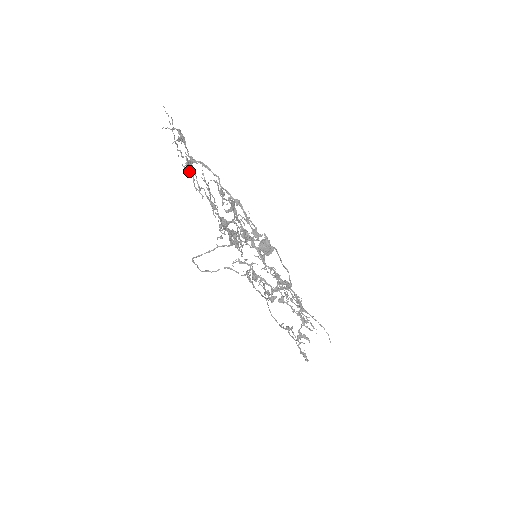
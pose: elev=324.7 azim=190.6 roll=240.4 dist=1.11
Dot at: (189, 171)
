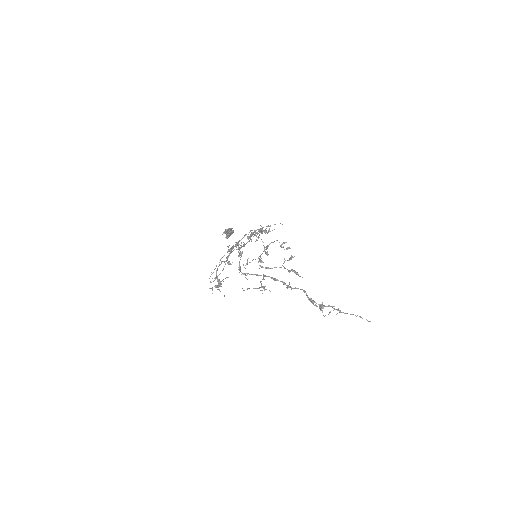
Dot at: occluded
